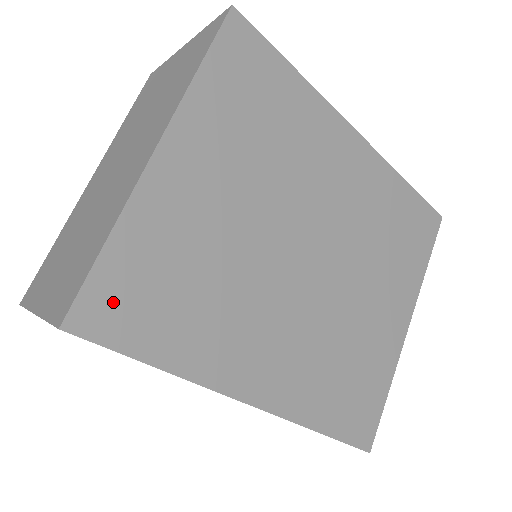
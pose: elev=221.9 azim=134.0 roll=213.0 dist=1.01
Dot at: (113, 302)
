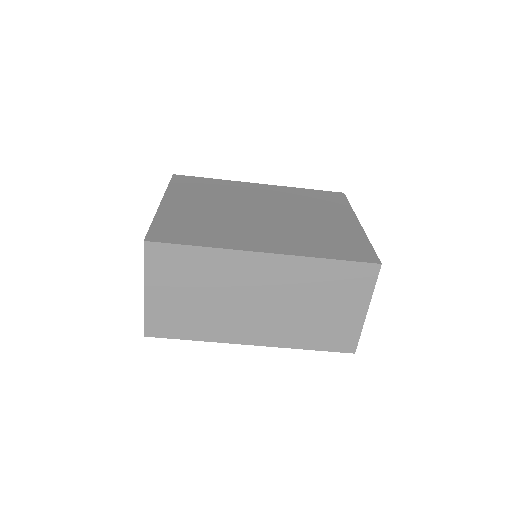
Dot at: (164, 233)
